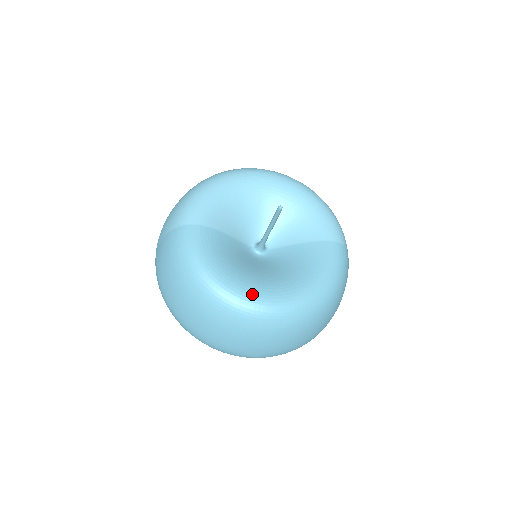
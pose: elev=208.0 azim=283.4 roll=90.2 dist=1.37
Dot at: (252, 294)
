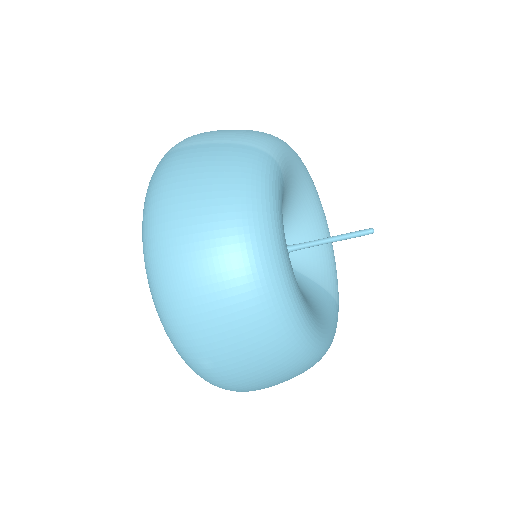
Dot at: (297, 289)
